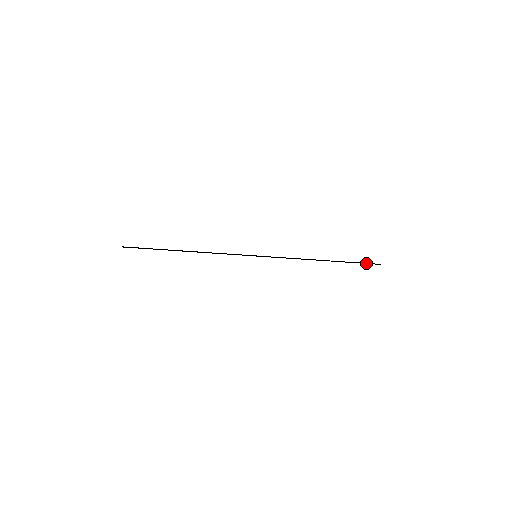
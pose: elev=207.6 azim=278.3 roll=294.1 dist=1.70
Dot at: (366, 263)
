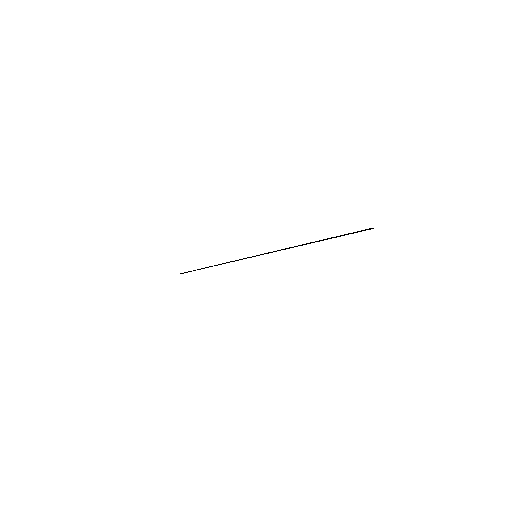
Dot at: (356, 232)
